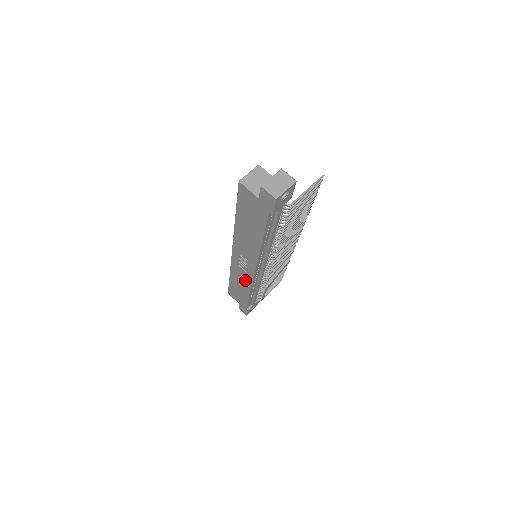
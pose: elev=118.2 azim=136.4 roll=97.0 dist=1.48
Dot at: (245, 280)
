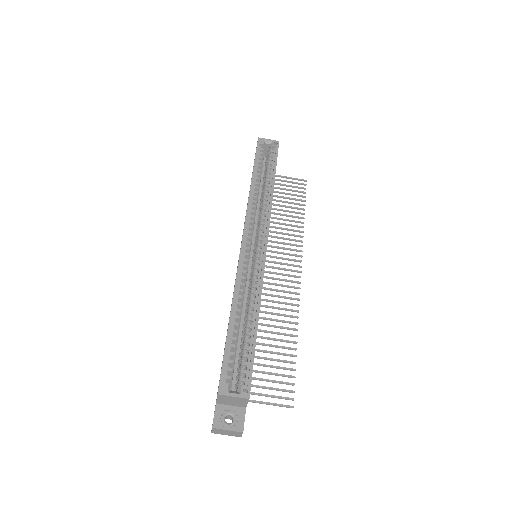
Dot at: occluded
